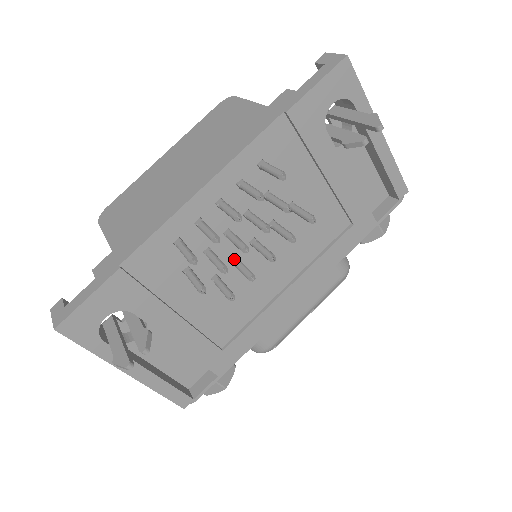
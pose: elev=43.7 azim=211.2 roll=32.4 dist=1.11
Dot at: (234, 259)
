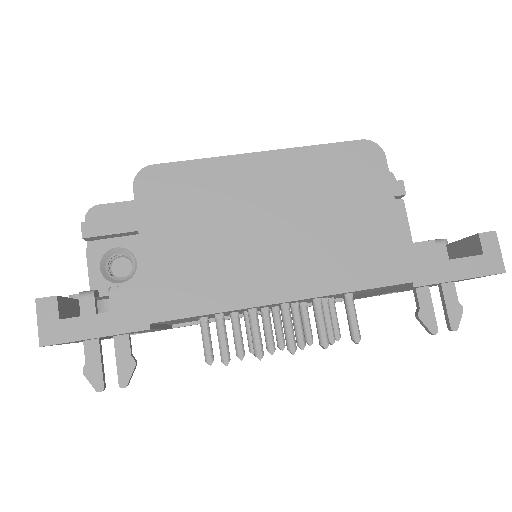
Dot at: occluded
